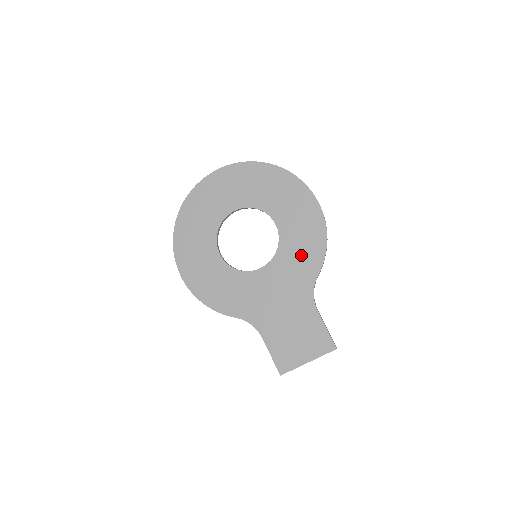
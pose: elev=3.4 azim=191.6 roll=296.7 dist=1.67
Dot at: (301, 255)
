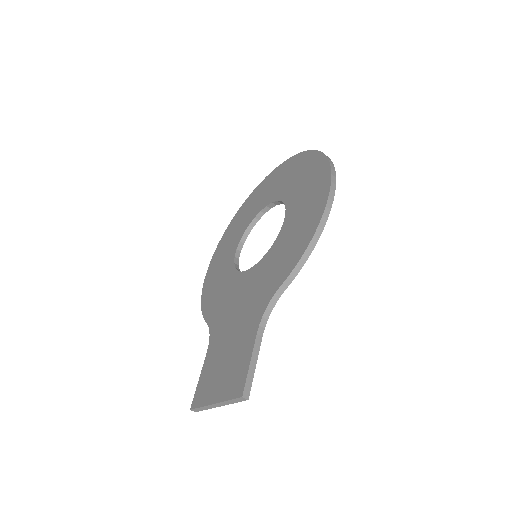
Dot at: (283, 256)
